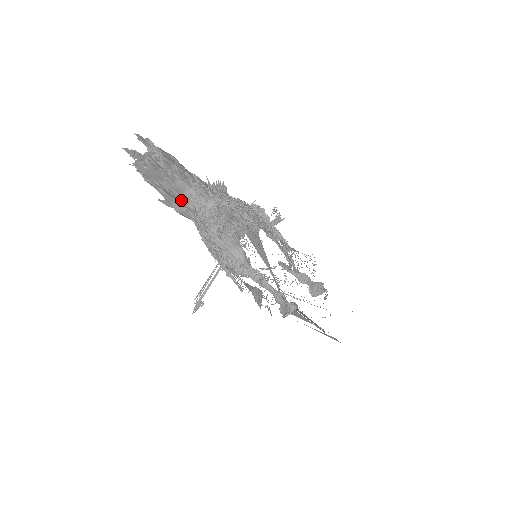
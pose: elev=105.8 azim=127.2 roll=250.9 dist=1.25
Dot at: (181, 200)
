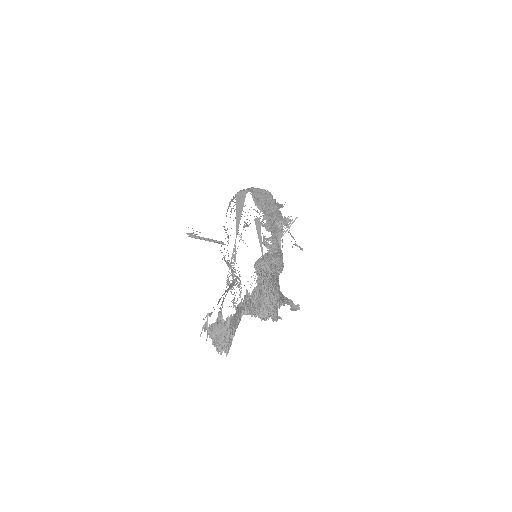
Dot at: occluded
